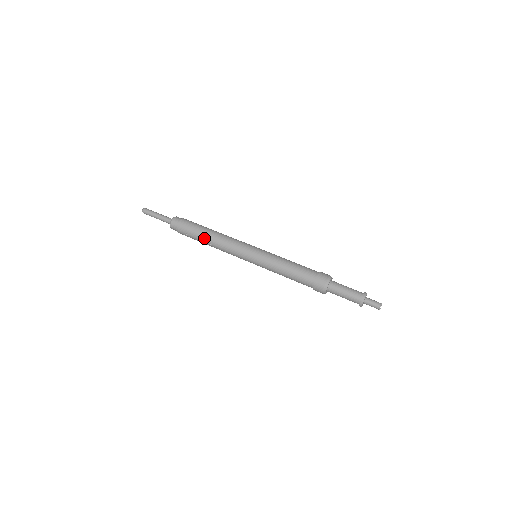
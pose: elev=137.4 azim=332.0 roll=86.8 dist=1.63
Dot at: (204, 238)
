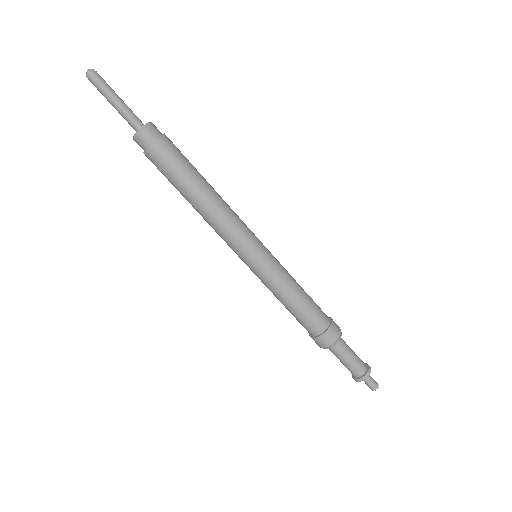
Dot at: (188, 194)
